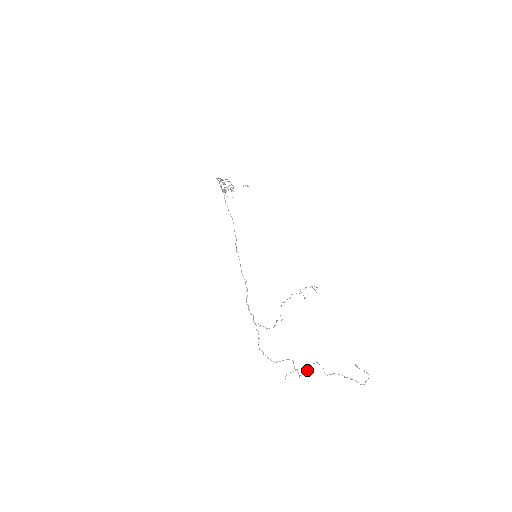
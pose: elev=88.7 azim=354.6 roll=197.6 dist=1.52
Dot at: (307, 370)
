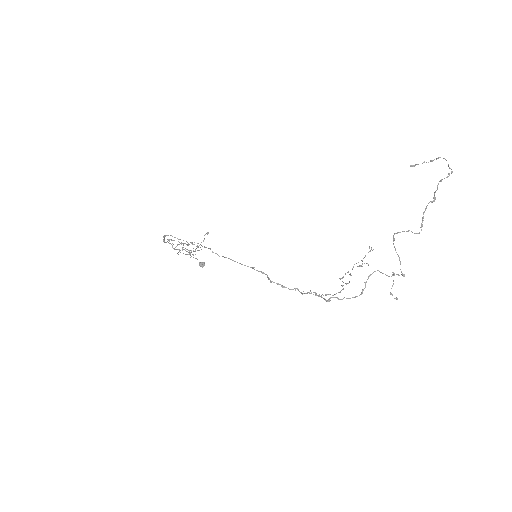
Dot at: occluded
